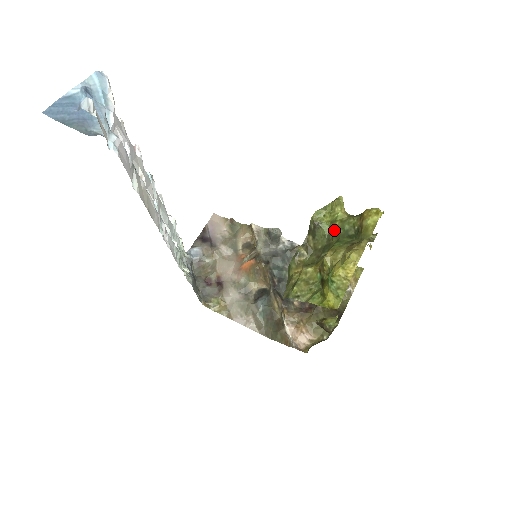
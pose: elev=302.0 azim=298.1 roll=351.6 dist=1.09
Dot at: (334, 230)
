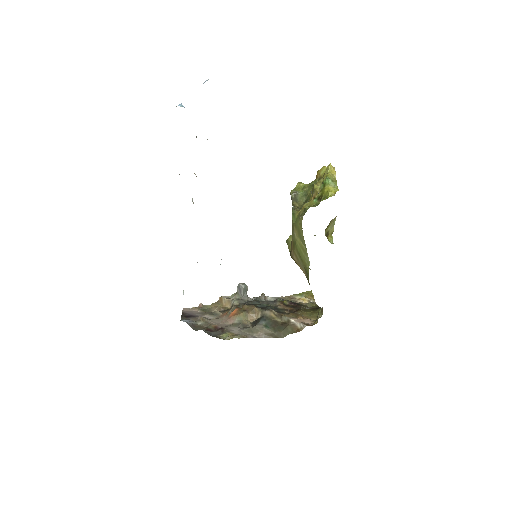
Dot at: (307, 188)
